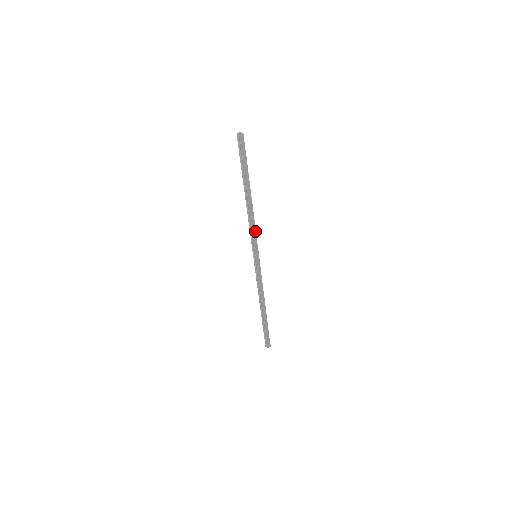
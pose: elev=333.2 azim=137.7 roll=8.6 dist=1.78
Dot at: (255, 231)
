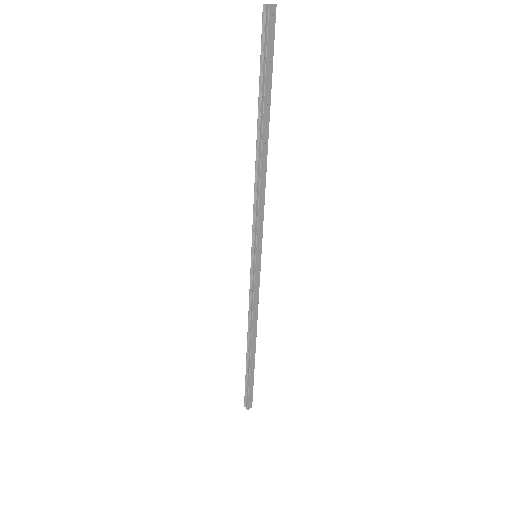
Dot at: (263, 210)
